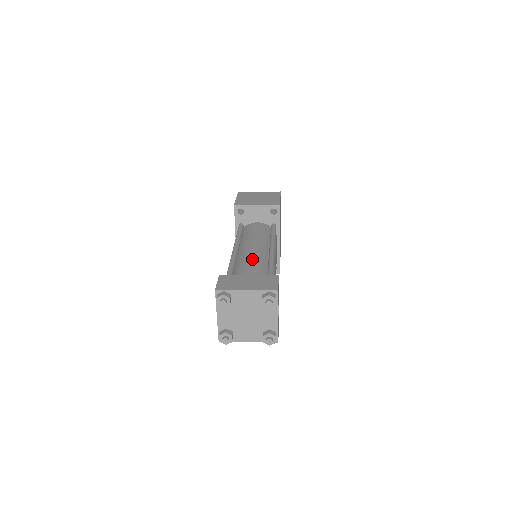
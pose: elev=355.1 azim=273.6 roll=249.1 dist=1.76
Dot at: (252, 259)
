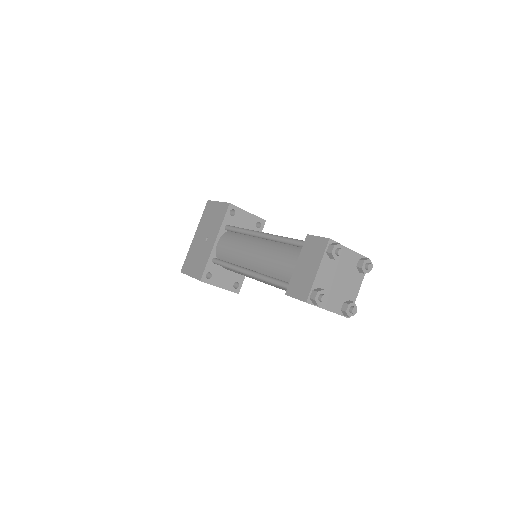
Dot at: occluded
